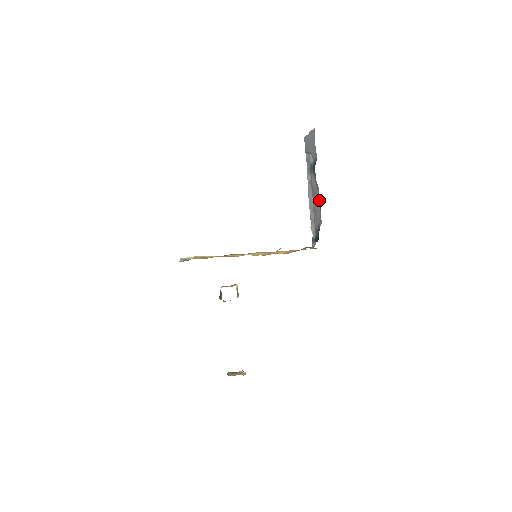
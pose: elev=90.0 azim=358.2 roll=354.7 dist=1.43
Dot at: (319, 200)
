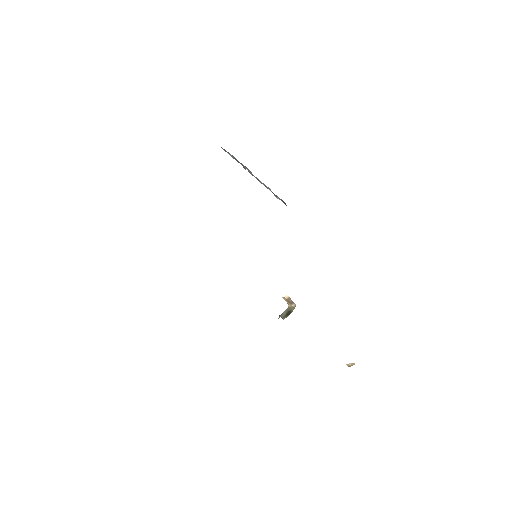
Dot at: occluded
